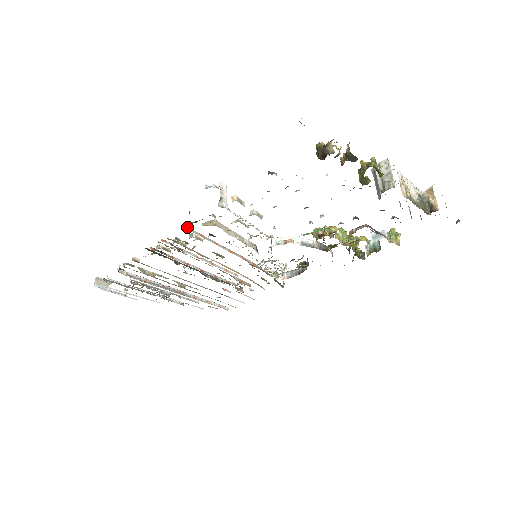
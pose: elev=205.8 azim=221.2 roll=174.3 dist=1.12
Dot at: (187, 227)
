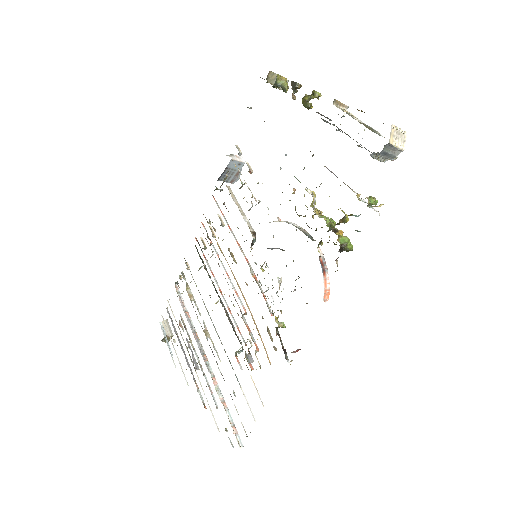
Dot at: (215, 200)
